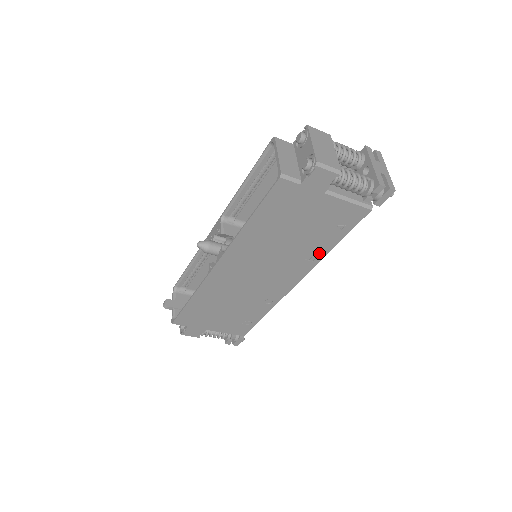
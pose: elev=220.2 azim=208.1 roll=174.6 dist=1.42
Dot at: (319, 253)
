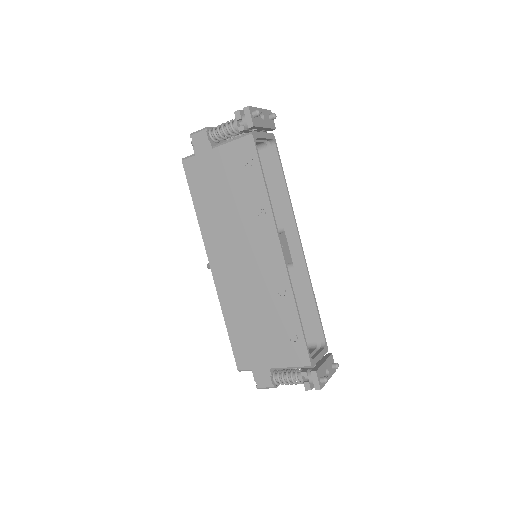
Dot at: (262, 202)
